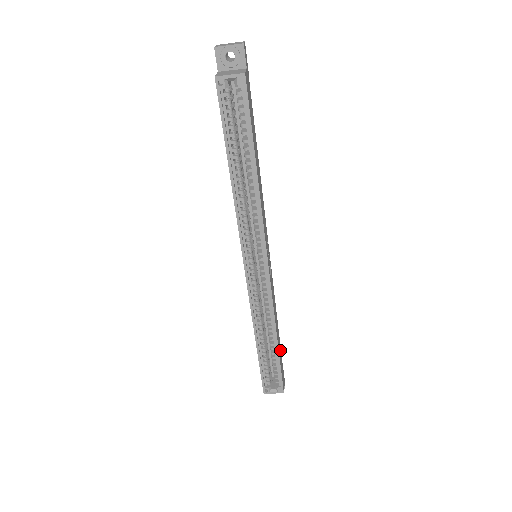
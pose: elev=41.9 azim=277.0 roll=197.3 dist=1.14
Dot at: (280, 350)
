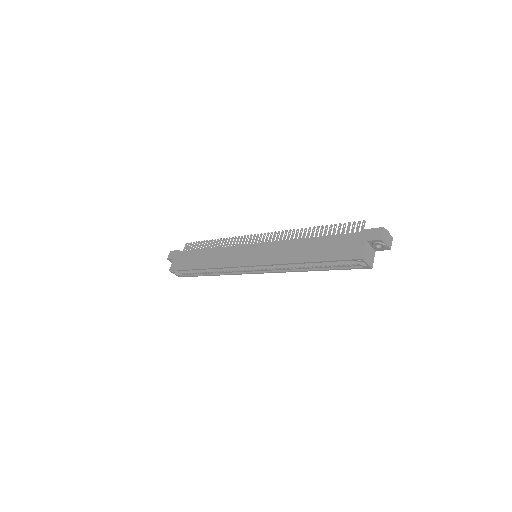
Dot at: occluded
